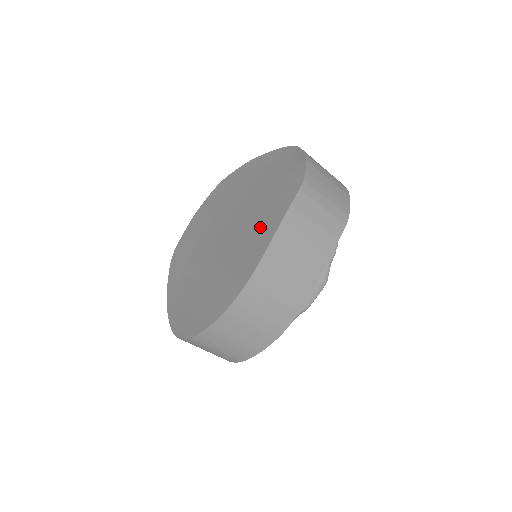
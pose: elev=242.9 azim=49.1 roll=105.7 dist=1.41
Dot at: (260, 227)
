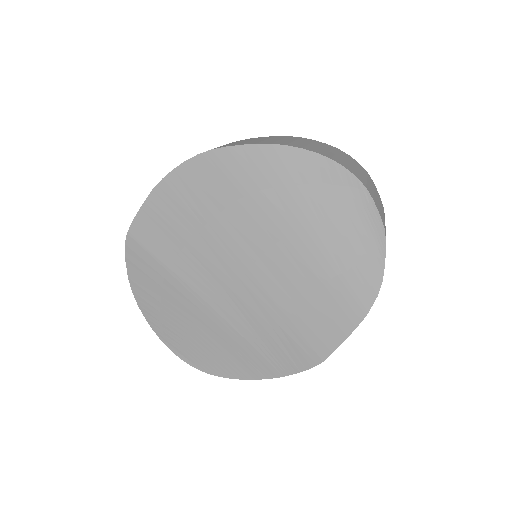
Dot at: (318, 317)
